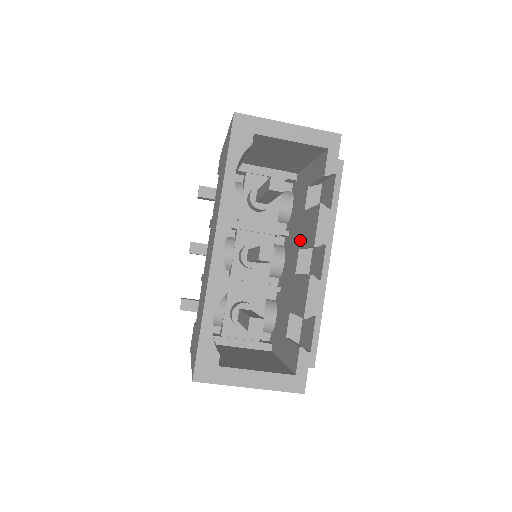
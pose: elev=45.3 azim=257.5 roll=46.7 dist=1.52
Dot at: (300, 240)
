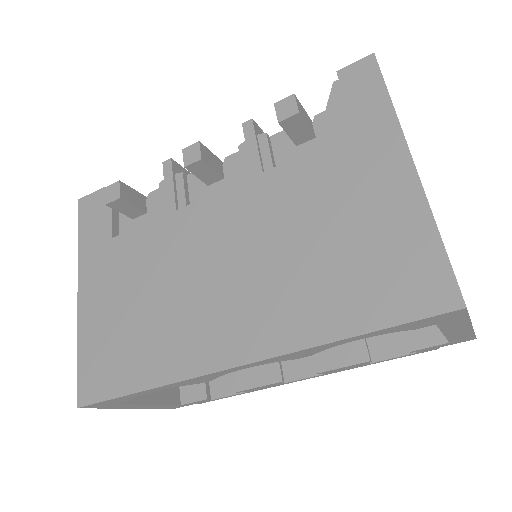
Dot at: occluded
